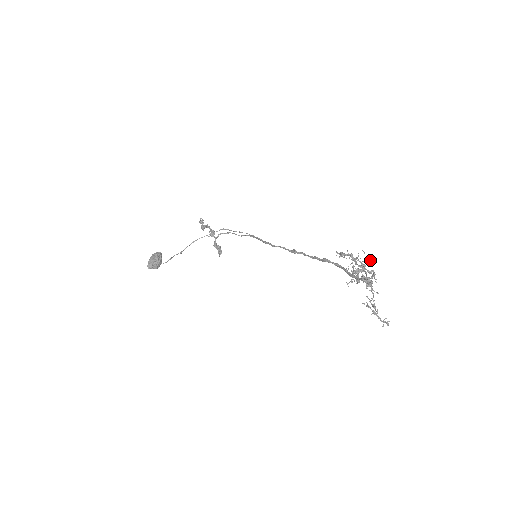
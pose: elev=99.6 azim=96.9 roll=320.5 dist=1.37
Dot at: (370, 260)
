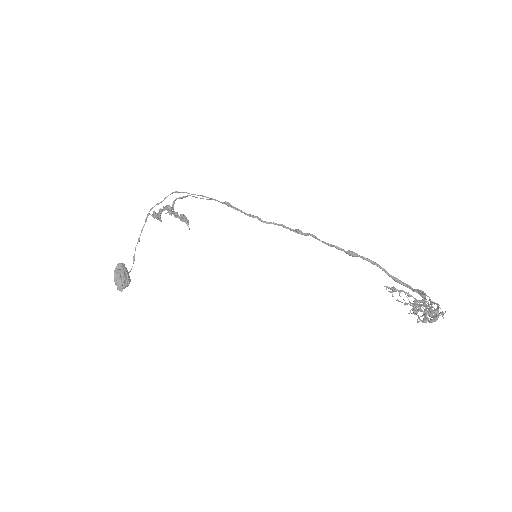
Dot at: (439, 307)
